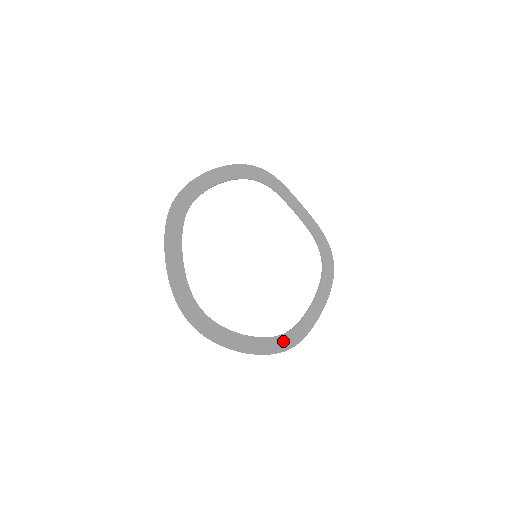
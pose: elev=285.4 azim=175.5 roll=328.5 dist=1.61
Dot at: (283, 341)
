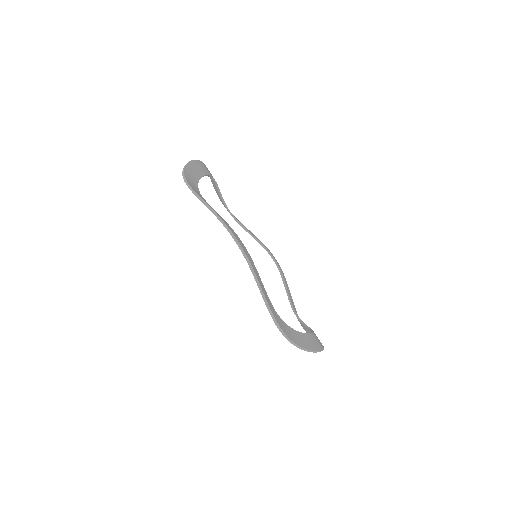
Dot at: occluded
